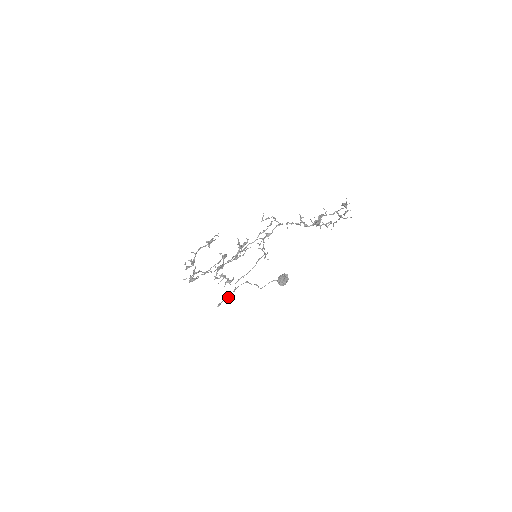
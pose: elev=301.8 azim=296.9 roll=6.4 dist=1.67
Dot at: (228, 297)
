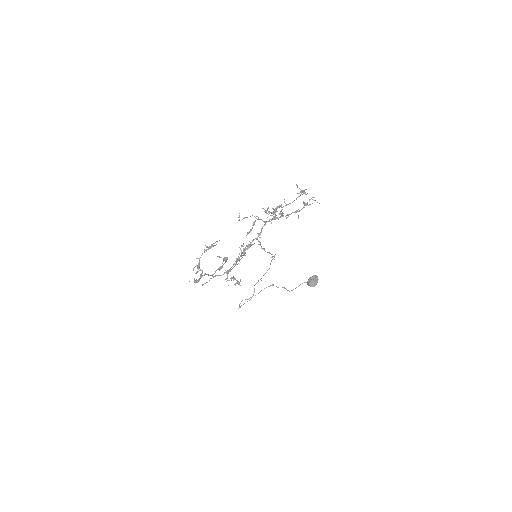
Dot at: (247, 299)
